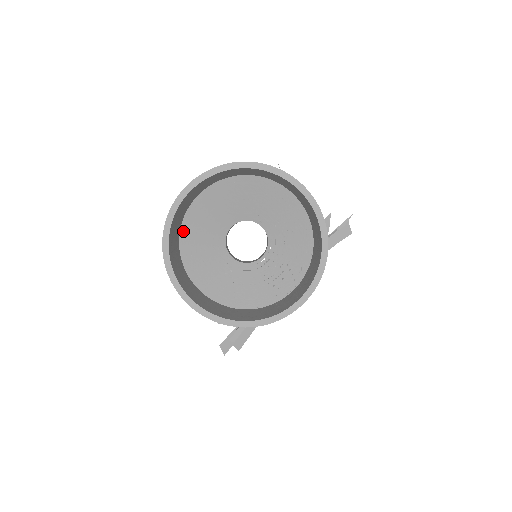
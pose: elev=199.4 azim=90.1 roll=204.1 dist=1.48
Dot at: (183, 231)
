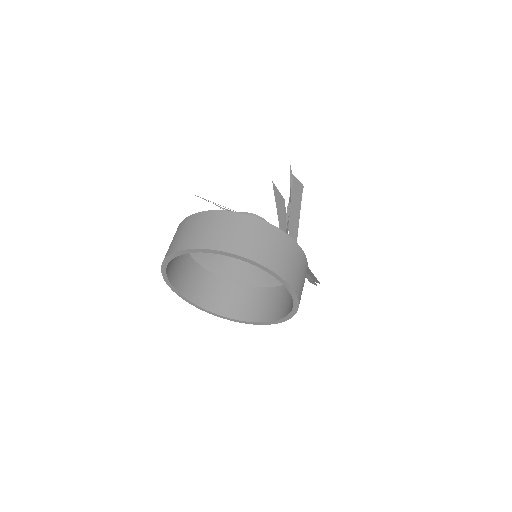
Dot at: (206, 266)
